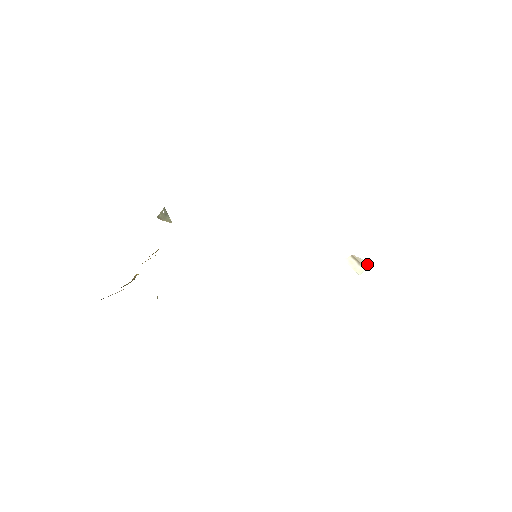
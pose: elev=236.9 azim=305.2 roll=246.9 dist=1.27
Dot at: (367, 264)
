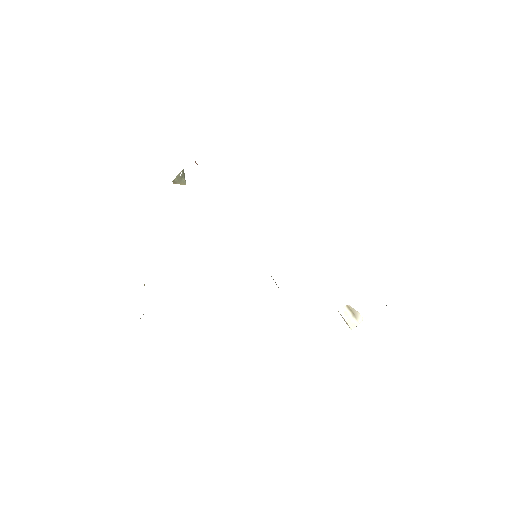
Dot at: (361, 318)
